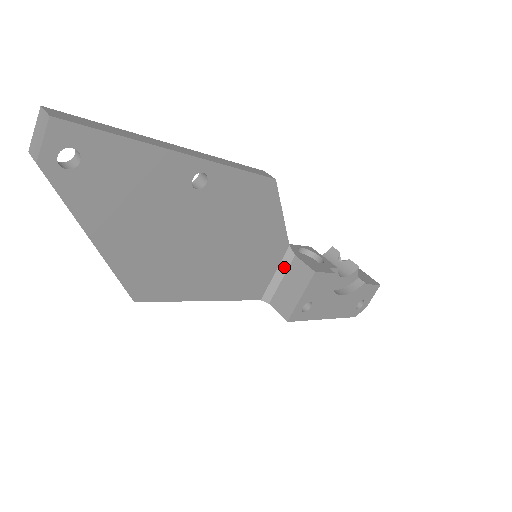
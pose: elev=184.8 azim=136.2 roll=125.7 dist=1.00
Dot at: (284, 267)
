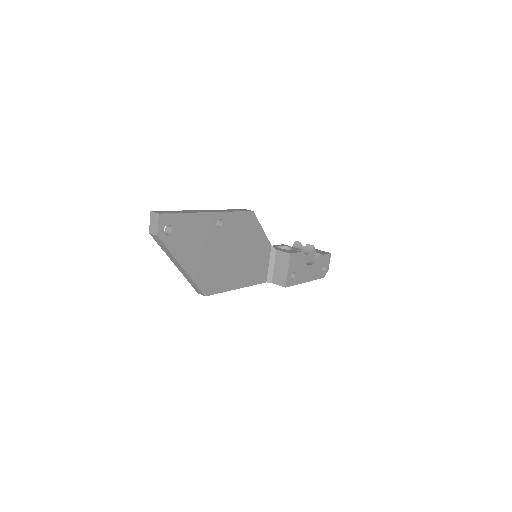
Dot at: (273, 258)
